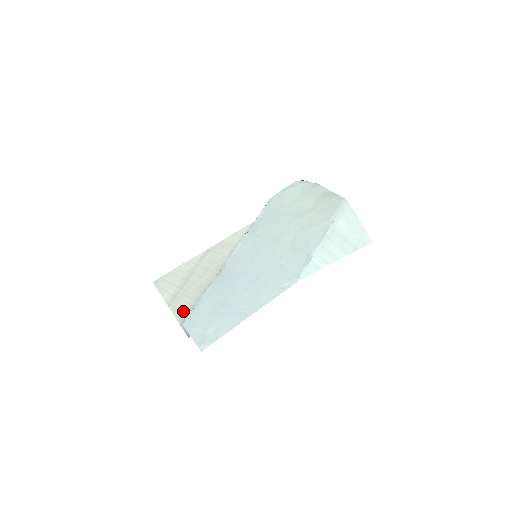
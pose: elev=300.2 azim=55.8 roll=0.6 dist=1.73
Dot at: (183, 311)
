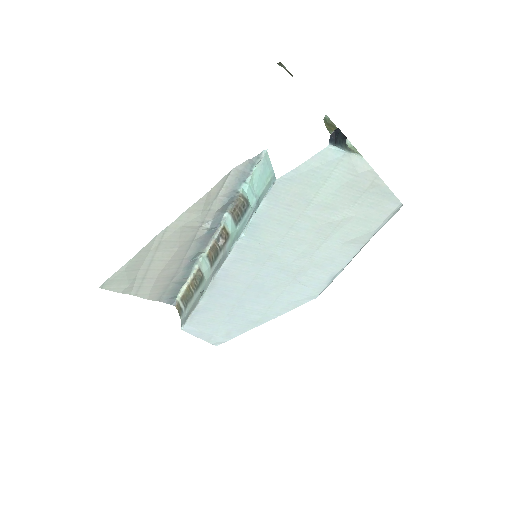
Dot at: (157, 293)
